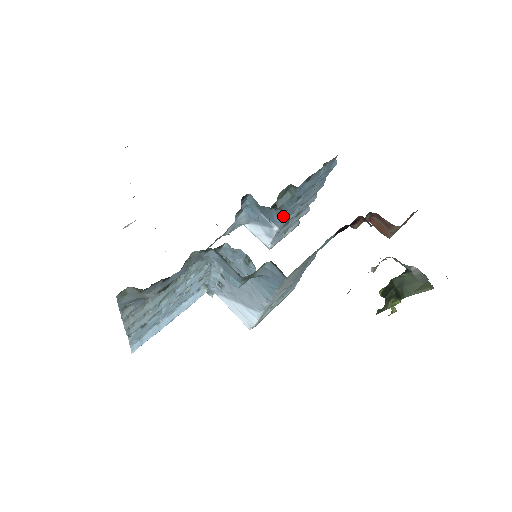
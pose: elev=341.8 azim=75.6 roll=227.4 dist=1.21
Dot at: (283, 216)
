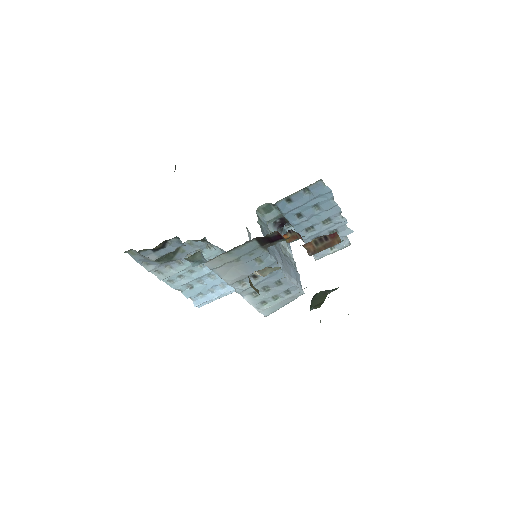
Dot at: (295, 230)
